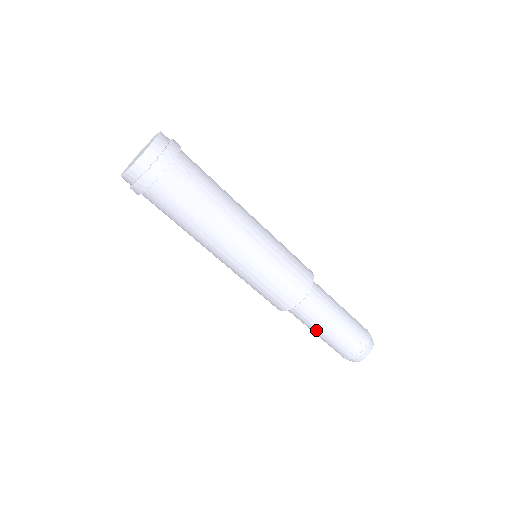
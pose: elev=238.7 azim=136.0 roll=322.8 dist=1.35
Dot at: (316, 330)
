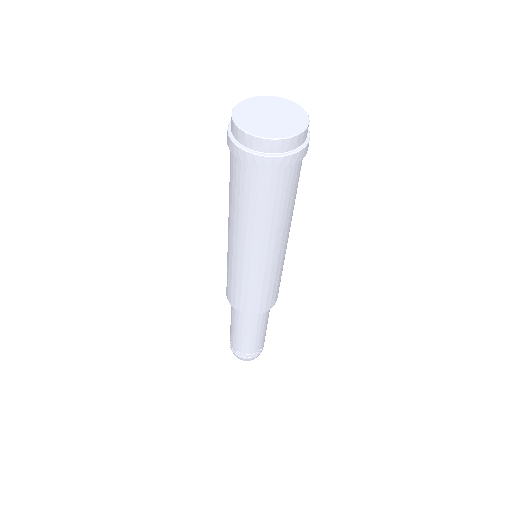
Dot at: (239, 330)
